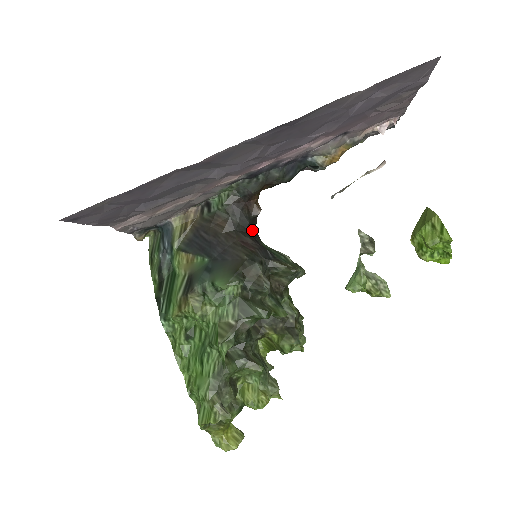
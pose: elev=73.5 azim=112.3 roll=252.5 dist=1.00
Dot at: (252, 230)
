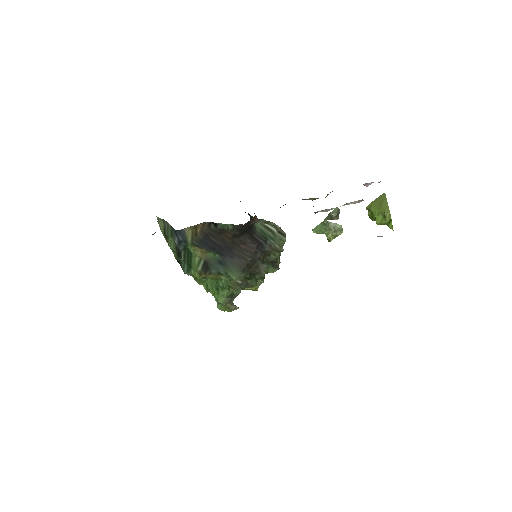
Dot at: (250, 230)
